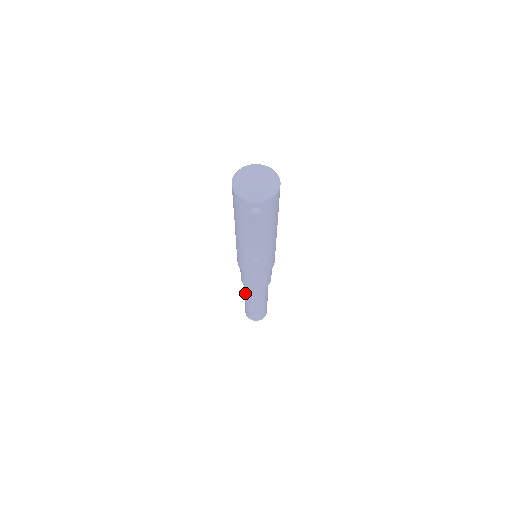
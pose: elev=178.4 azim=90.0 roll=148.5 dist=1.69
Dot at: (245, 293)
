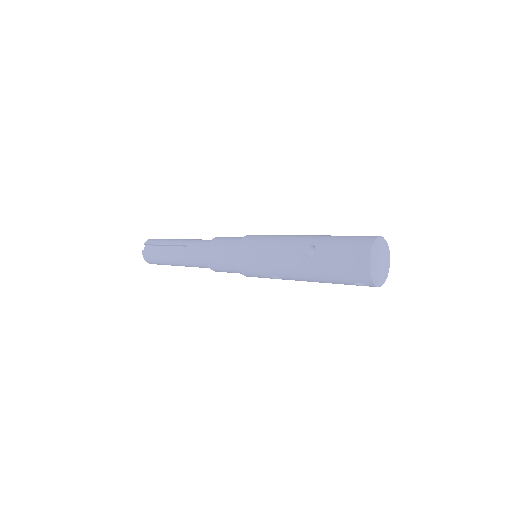
Dot at: (187, 255)
